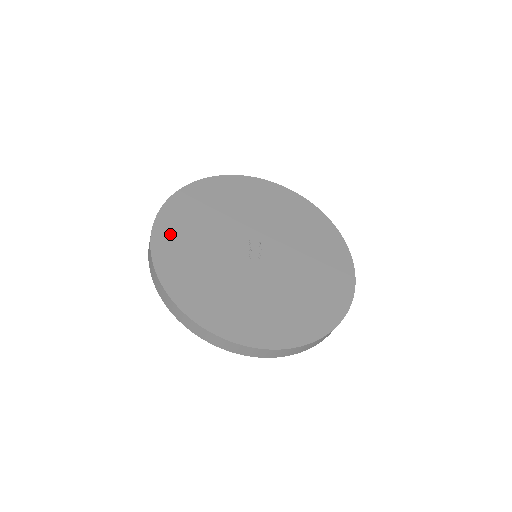
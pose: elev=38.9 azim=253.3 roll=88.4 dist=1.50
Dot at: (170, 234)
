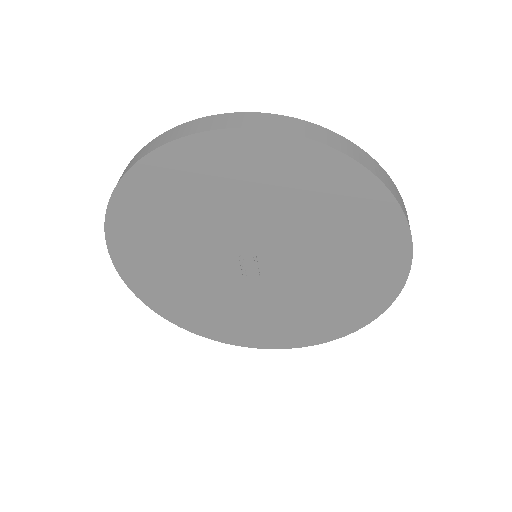
Dot at: (136, 266)
